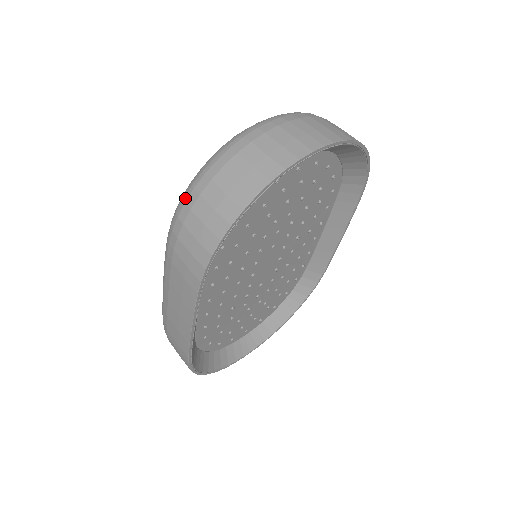
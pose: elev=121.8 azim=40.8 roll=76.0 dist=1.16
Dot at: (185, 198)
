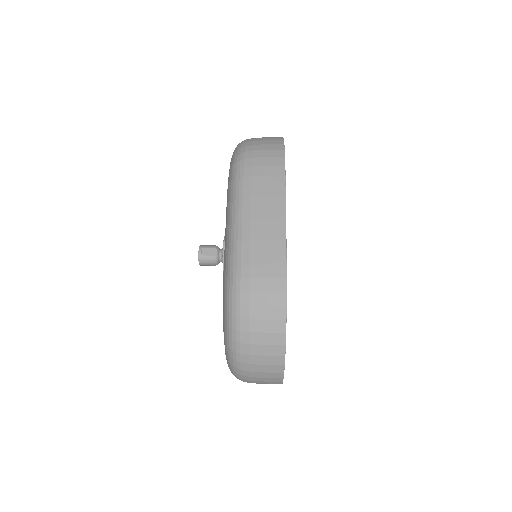
Dot at: (243, 146)
